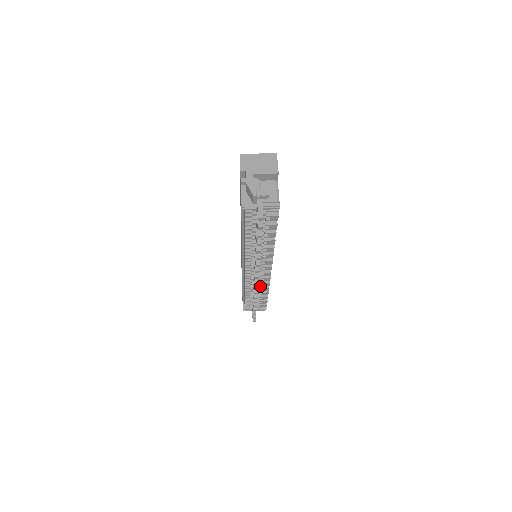
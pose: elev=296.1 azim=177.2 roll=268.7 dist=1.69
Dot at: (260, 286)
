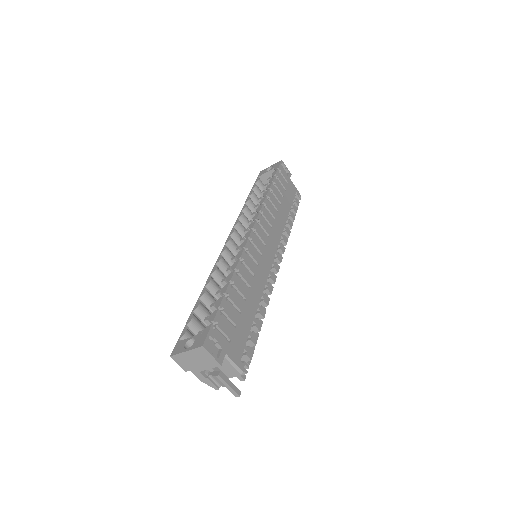
Dot at: occluded
